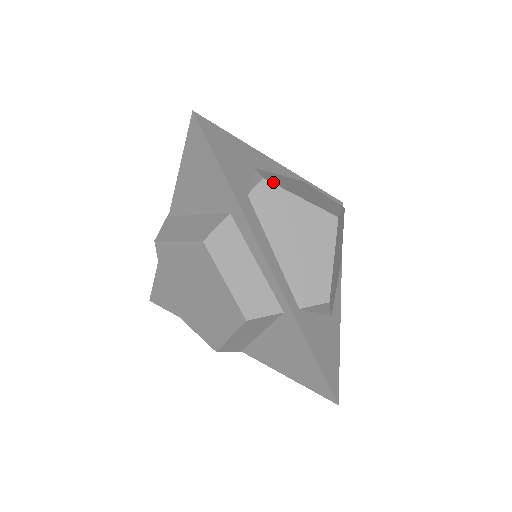
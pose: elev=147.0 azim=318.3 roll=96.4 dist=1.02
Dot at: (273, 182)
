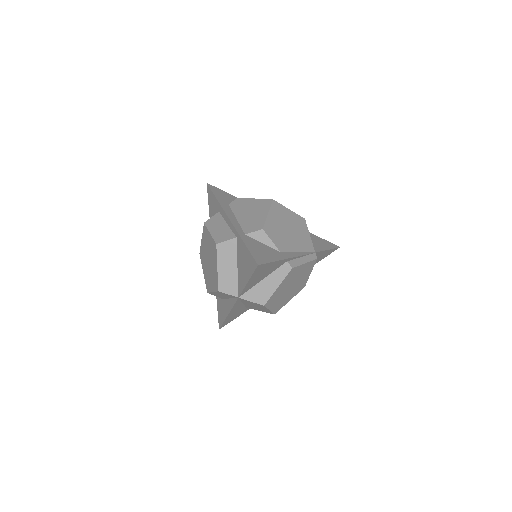
Dot at: occluded
